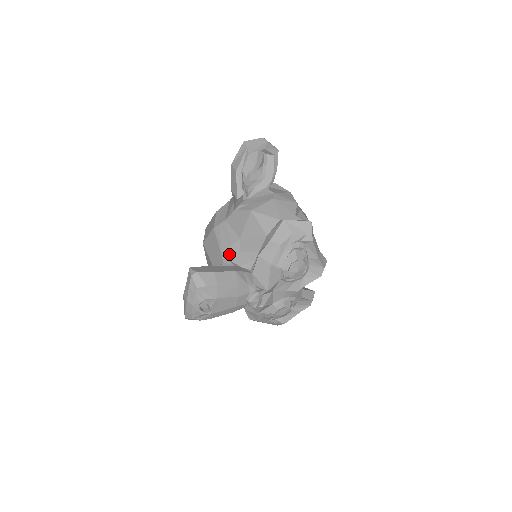
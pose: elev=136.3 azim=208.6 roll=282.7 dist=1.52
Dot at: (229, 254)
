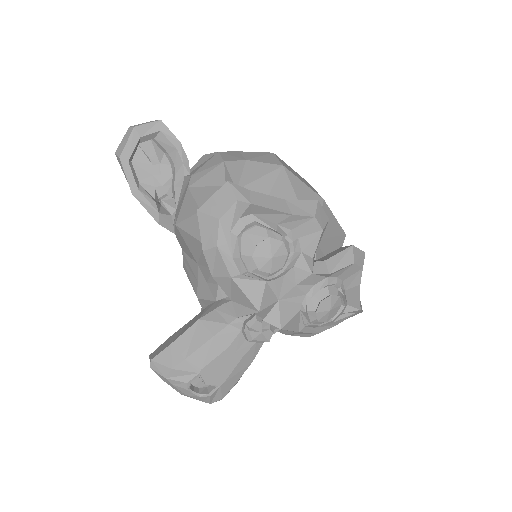
Dot at: (201, 292)
